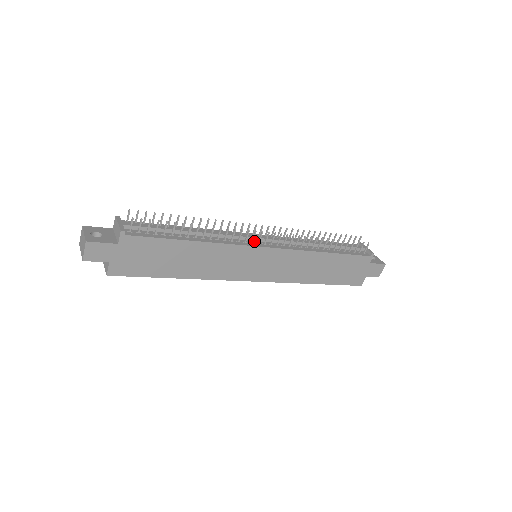
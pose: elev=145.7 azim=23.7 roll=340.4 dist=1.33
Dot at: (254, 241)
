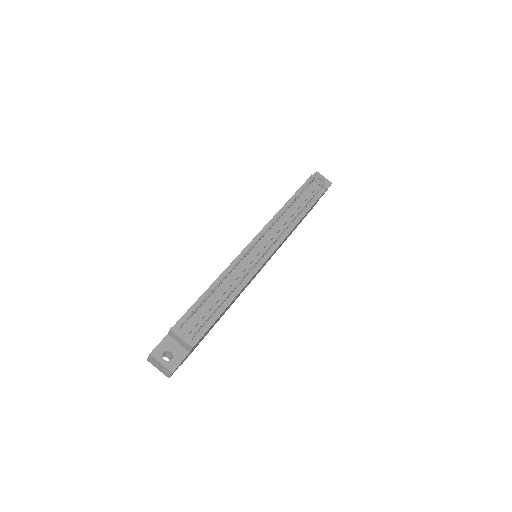
Dot at: (259, 255)
